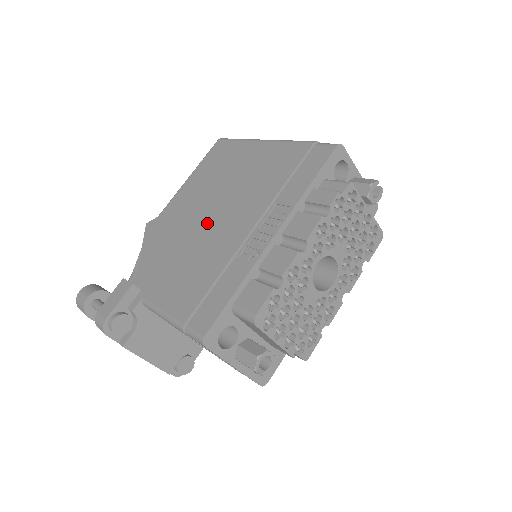
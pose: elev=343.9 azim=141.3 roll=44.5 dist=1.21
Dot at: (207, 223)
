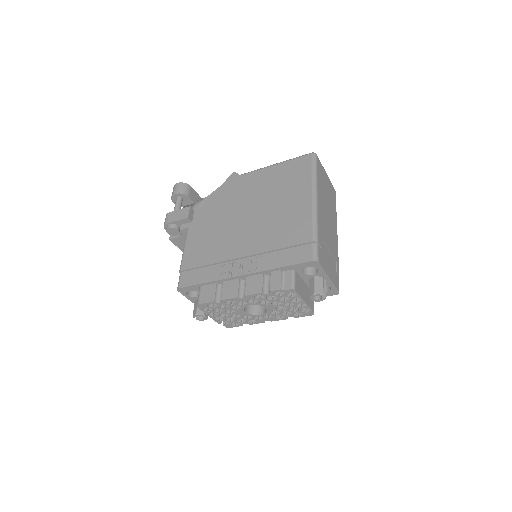
Dot at: (241, 221)
